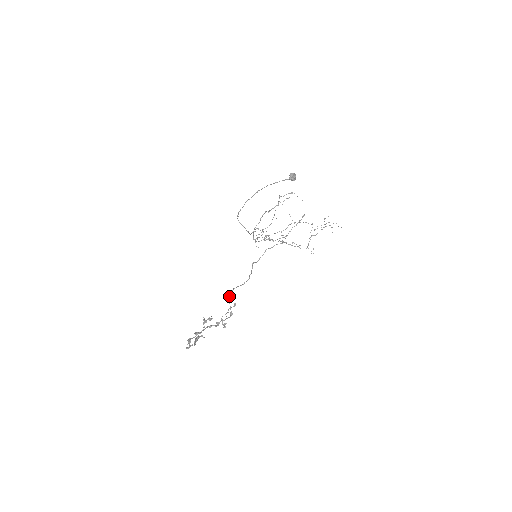
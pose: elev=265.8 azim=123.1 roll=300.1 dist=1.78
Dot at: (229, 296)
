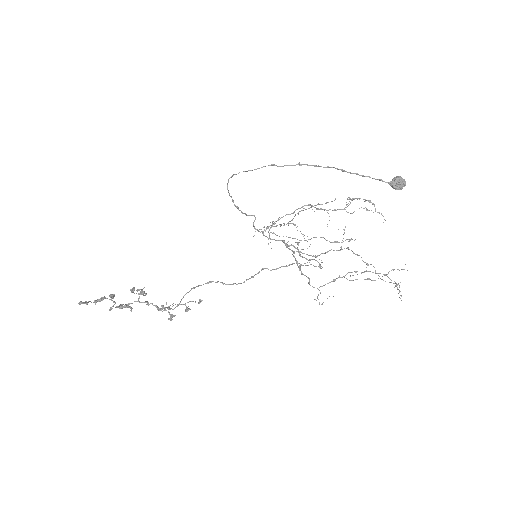
Dot at: (198, 285)
